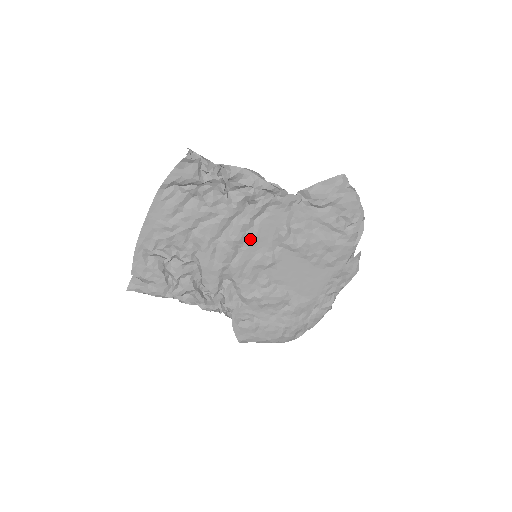
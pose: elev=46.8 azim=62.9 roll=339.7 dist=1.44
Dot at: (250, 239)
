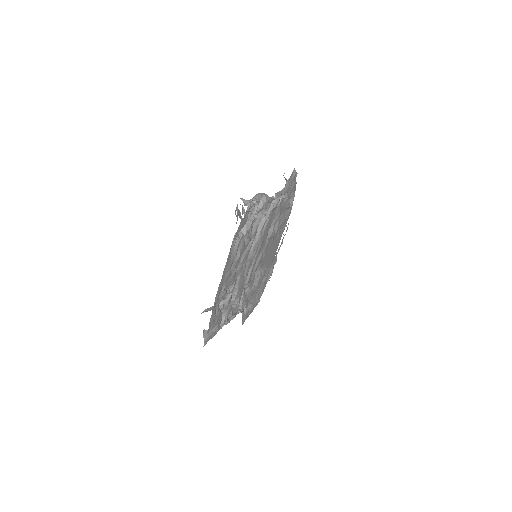
Dot at: (260, 246)
